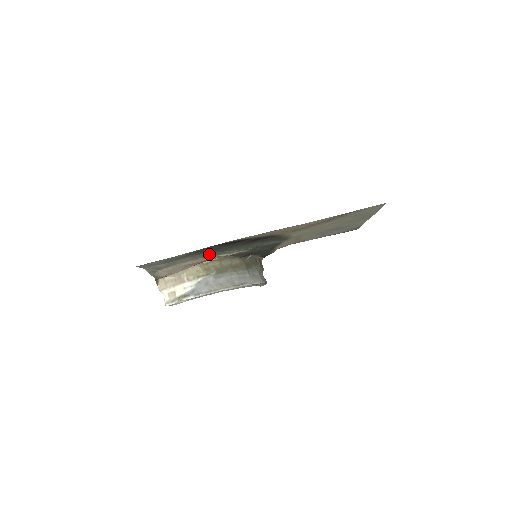
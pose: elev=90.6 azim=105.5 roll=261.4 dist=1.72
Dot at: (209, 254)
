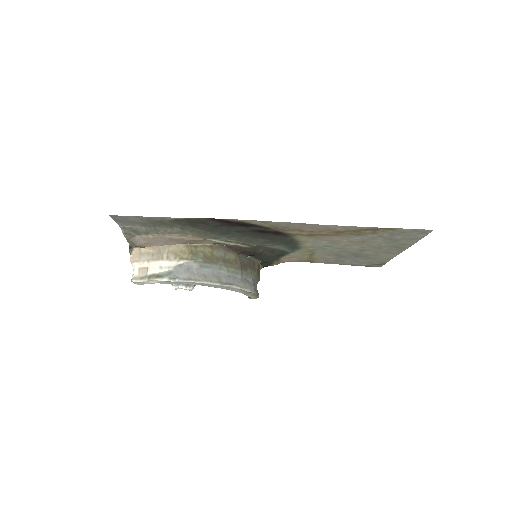
Dot at: (202, 232)
